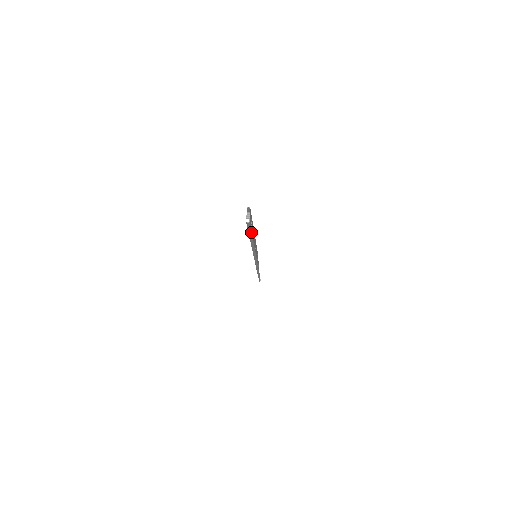
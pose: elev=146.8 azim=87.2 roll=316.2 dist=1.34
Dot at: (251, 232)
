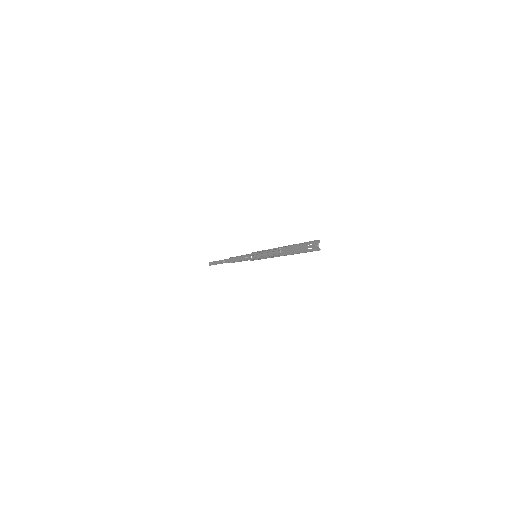
Dot at: (305, 252)
